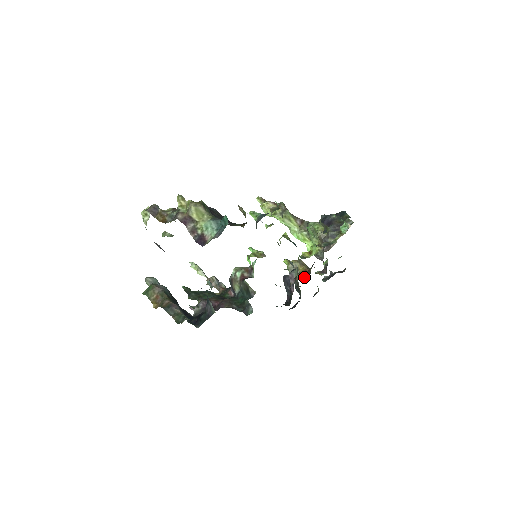
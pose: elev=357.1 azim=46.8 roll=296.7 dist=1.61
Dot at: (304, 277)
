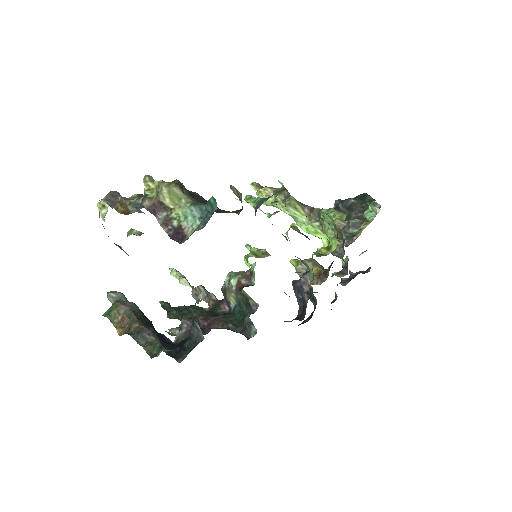
Dot at: (319, 281)
